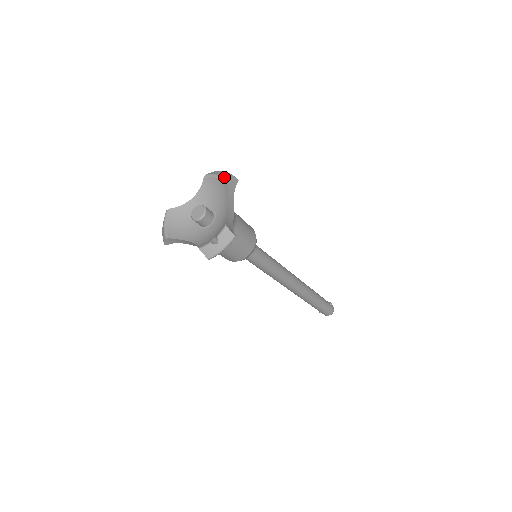
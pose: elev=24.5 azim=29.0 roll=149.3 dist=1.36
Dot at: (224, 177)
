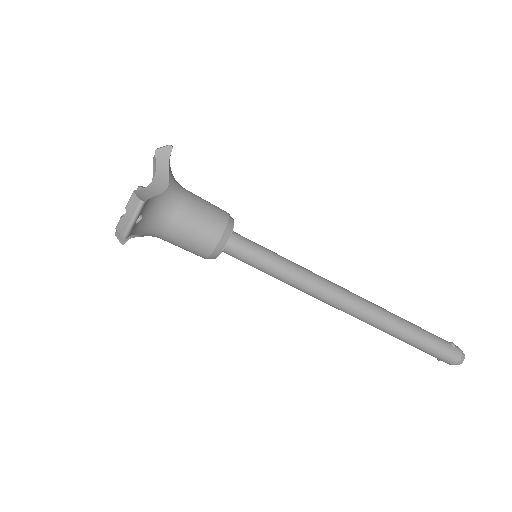
Dot at: occluded
